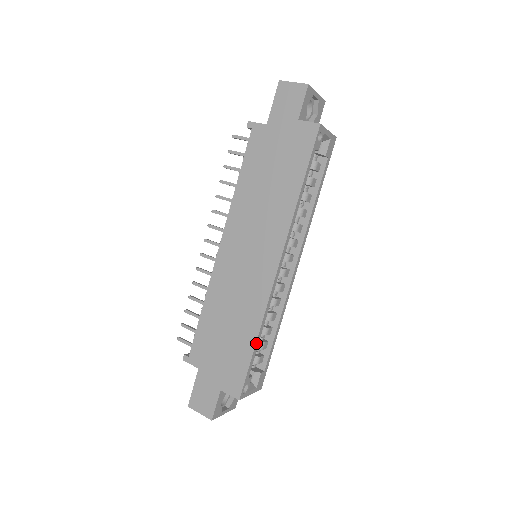
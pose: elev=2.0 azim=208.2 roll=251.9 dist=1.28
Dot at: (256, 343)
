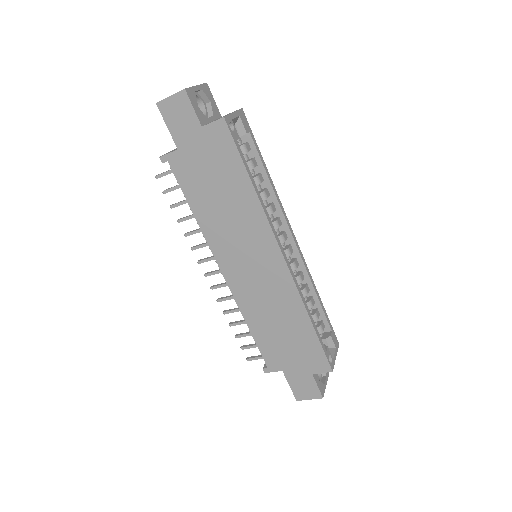
Dot at: (312, 324)
